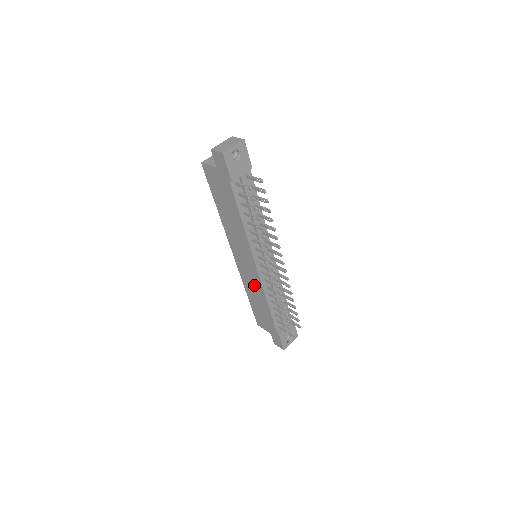
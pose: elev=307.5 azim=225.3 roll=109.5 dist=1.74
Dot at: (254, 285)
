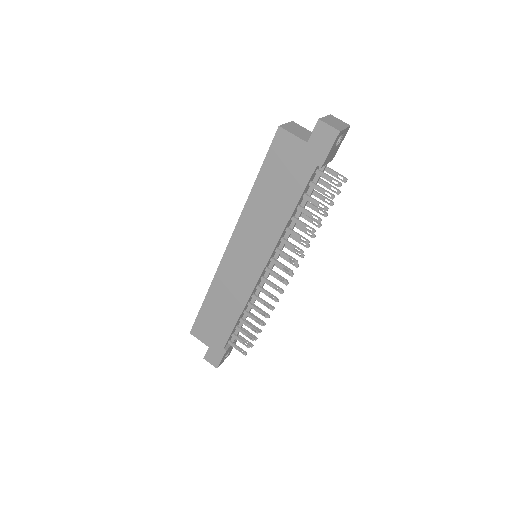
Dot at: (235, 289)
